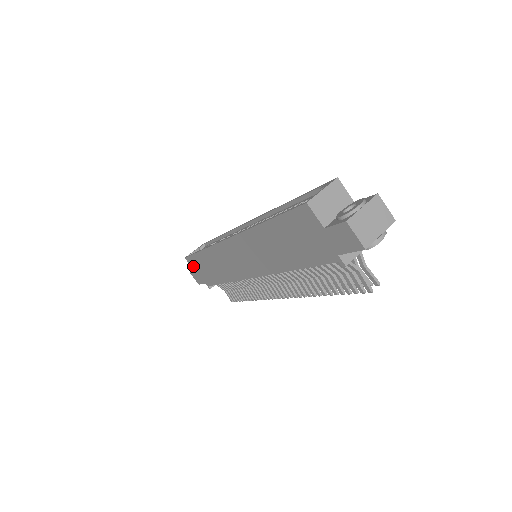
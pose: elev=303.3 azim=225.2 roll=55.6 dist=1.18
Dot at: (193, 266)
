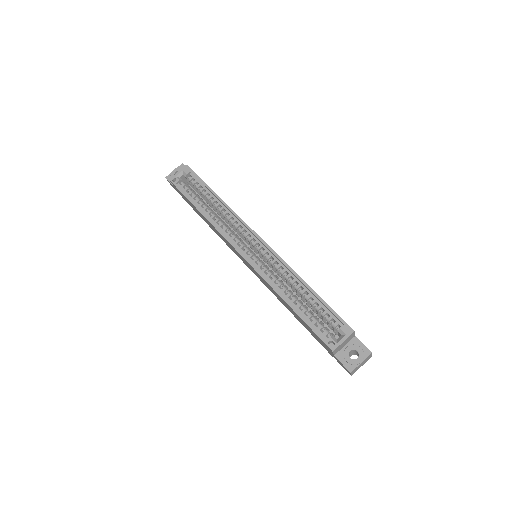
Dot at: occluded
